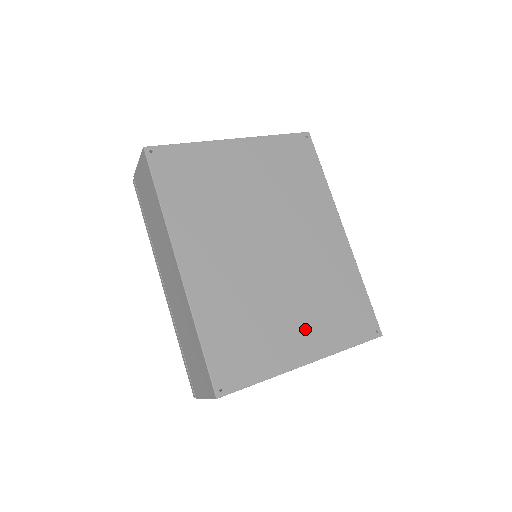
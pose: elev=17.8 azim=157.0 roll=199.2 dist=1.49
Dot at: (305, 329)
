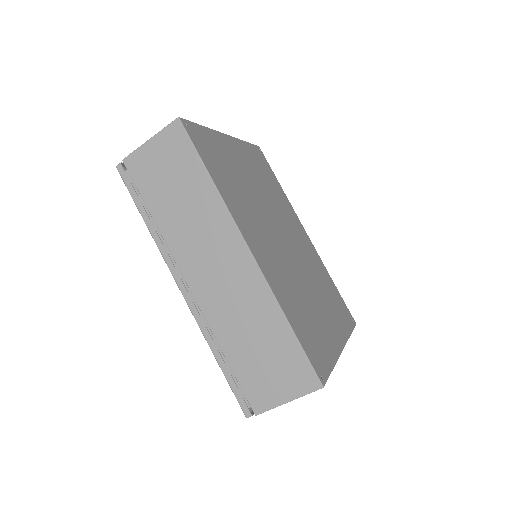
Dot at: (329, 317)
